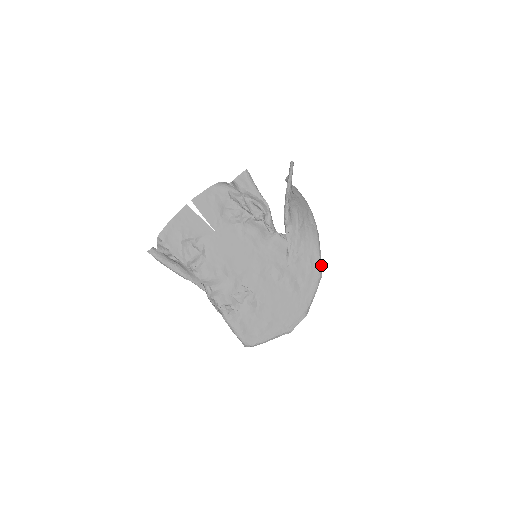
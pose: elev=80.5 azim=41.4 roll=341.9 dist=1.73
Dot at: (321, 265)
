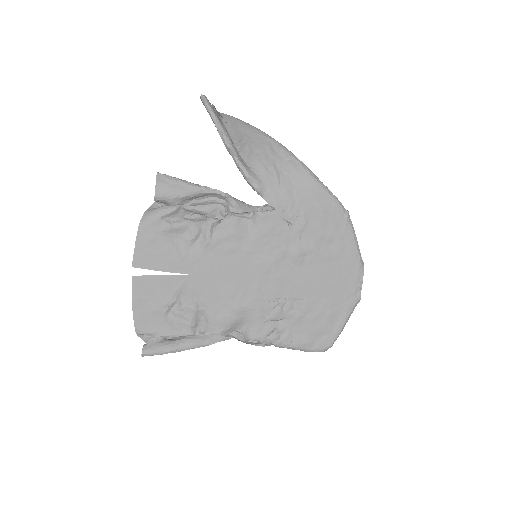
Dot at: (337, 201)
